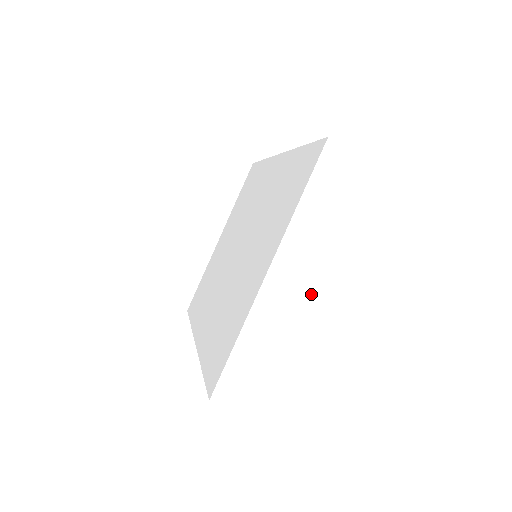
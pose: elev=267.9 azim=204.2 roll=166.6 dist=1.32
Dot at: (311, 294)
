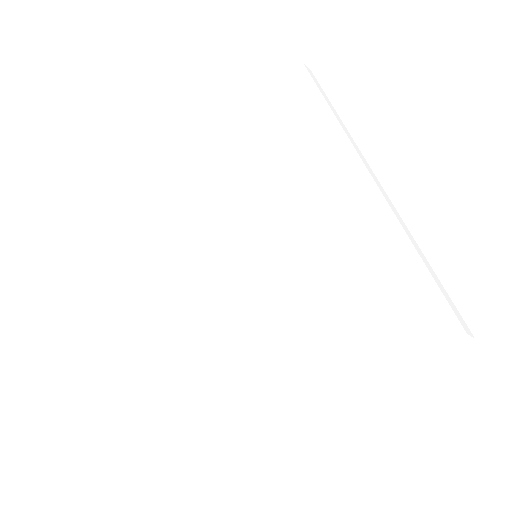
Dot at: (320, 421)
